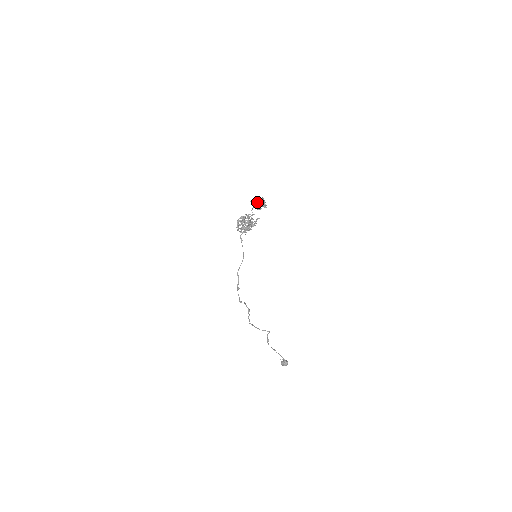
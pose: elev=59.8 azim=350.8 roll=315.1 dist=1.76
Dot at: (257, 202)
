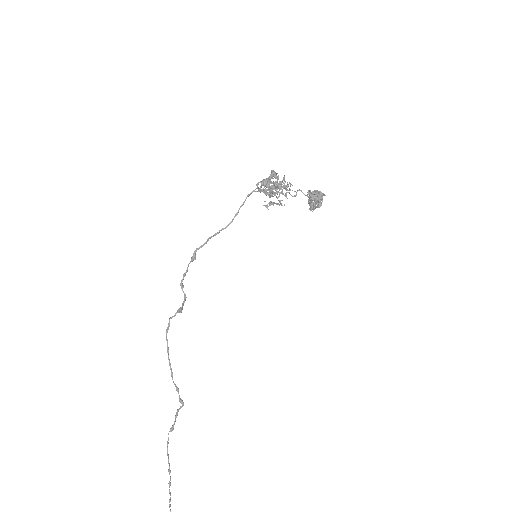
Dot at: (314, 192)
